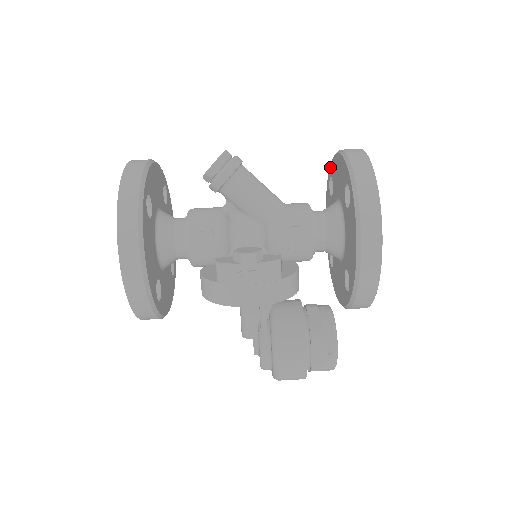
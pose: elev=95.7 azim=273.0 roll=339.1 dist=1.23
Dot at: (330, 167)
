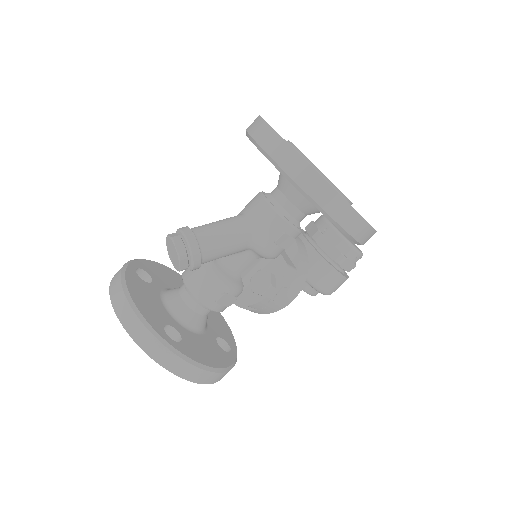
Dot at: occluded
